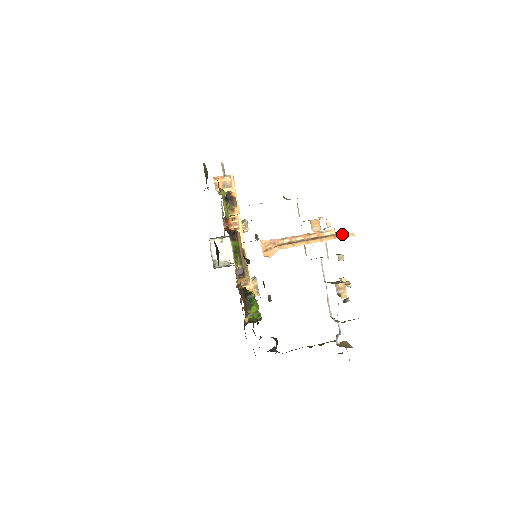
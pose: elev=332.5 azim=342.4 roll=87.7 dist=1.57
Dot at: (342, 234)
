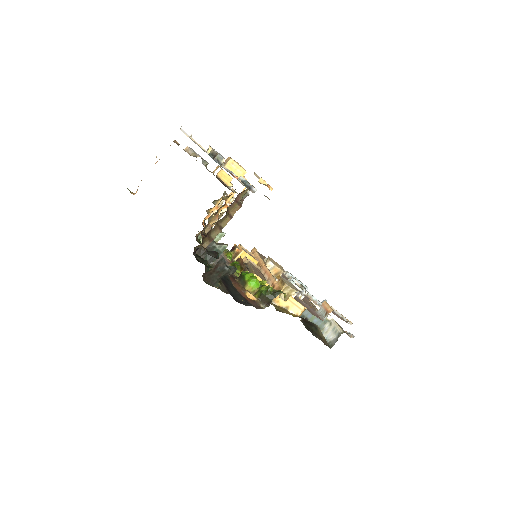
Dot at: occluded
